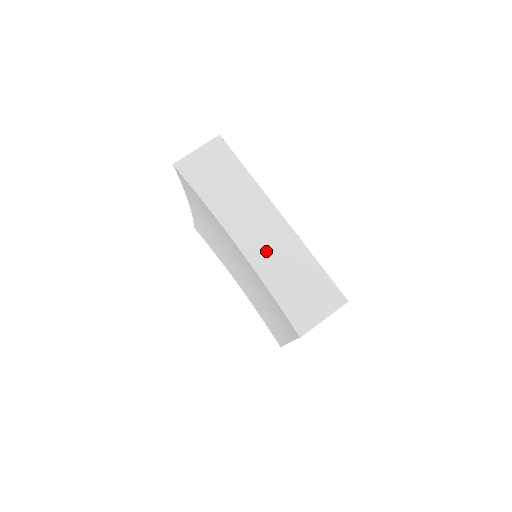
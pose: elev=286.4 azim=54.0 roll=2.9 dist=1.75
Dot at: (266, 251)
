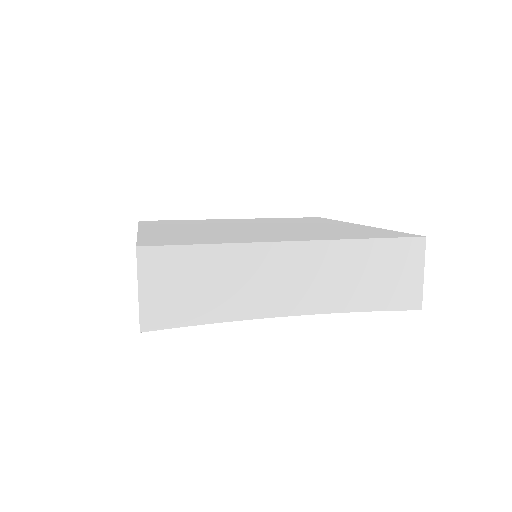
Dot at: (321, 287)
